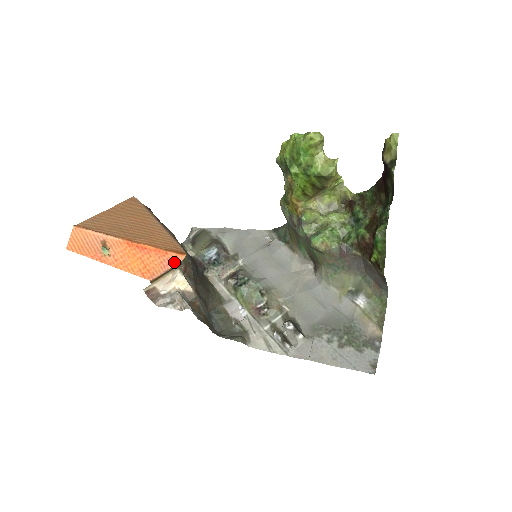
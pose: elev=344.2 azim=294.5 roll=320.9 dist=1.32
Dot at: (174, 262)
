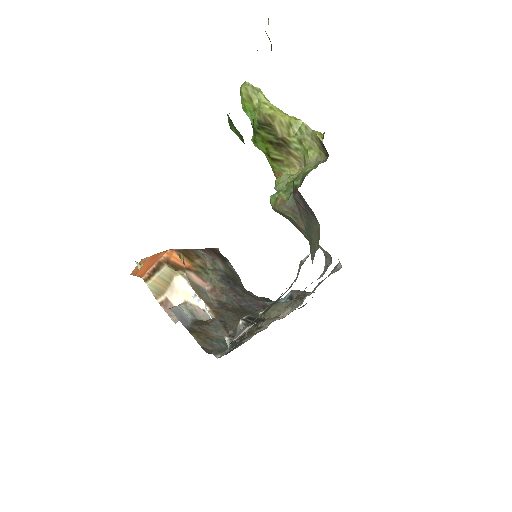
Dot at: (159, 258)
